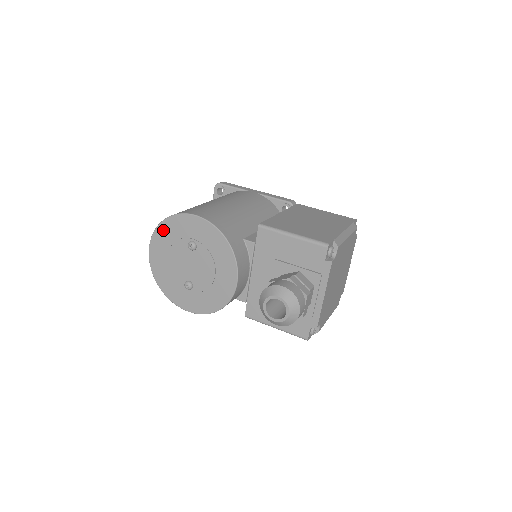
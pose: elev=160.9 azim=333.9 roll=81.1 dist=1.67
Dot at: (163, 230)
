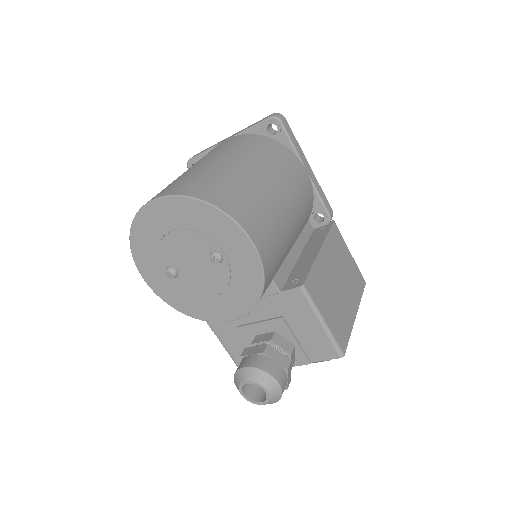
Dot at: (195, 208)
